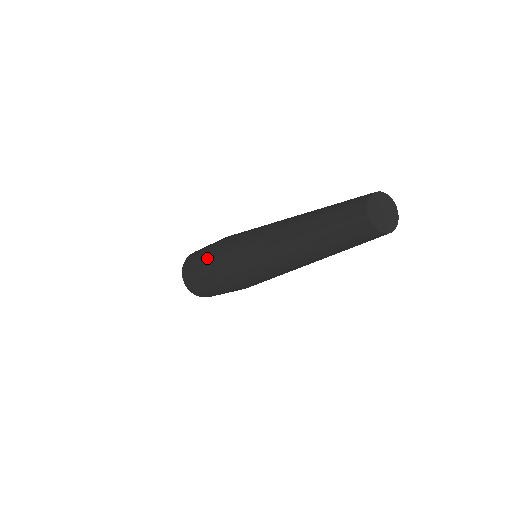
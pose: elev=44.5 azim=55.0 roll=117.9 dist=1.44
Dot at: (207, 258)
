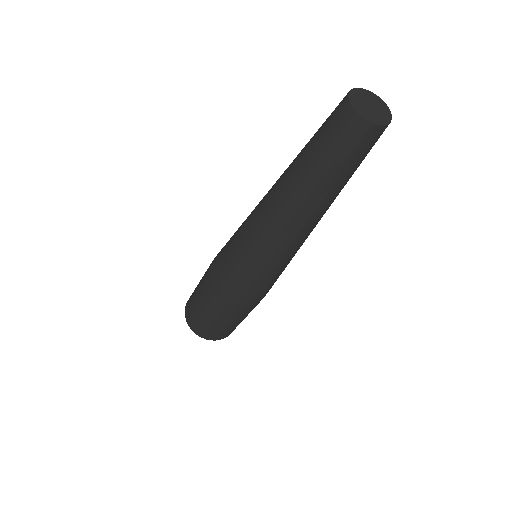
Dot at: (205, 274)
